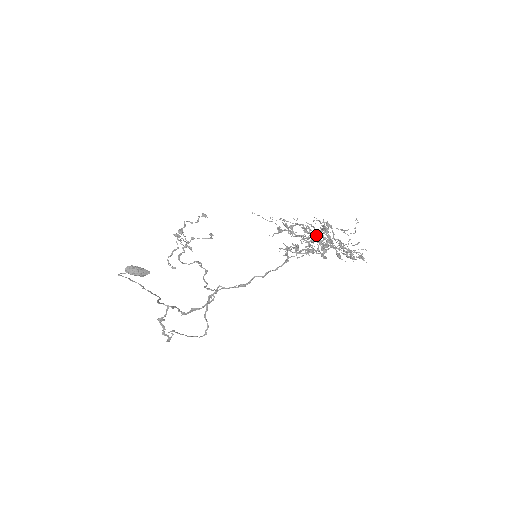
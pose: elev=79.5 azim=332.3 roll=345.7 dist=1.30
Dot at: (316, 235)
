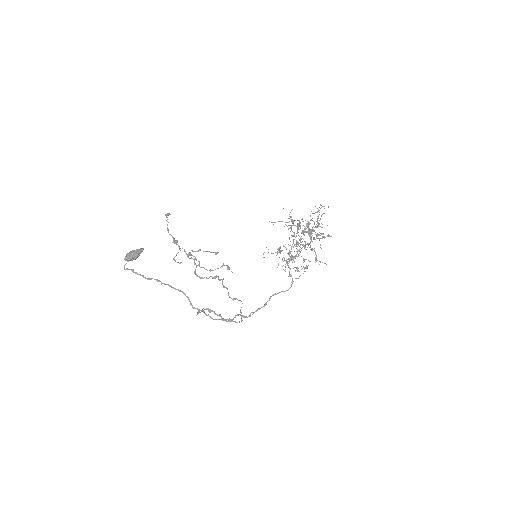
Dot at: occluded
